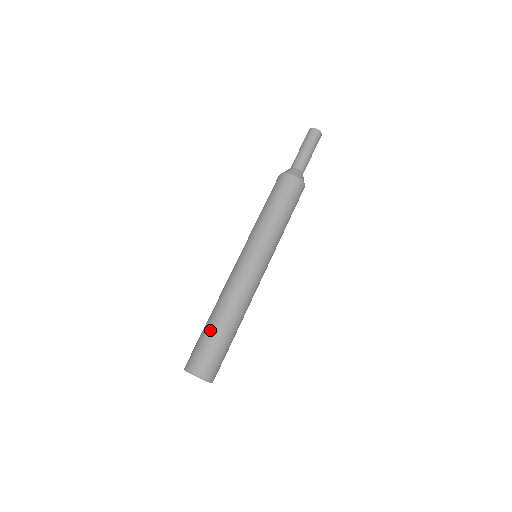
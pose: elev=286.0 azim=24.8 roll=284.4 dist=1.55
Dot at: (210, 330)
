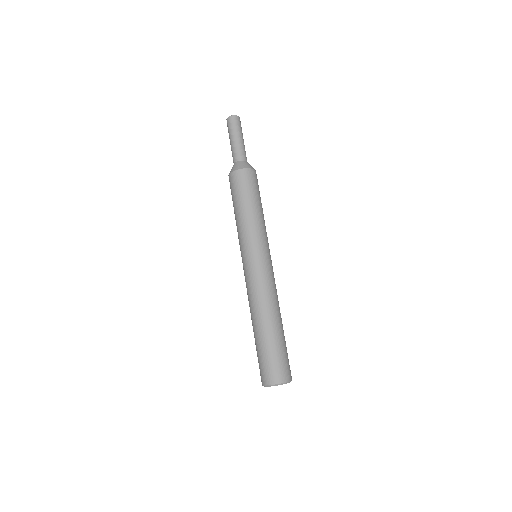
Dot at: (260, 342)
